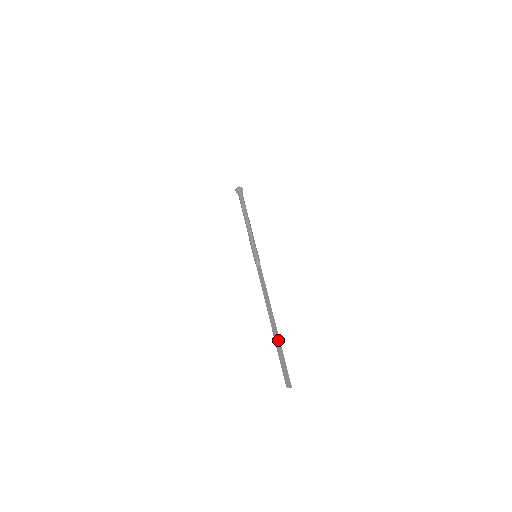
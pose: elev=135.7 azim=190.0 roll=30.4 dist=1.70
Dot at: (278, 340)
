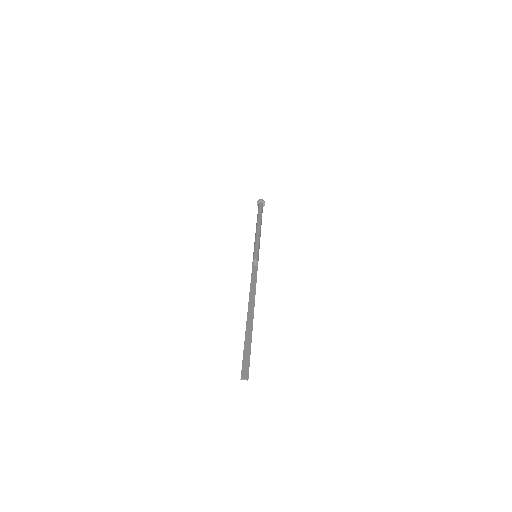
Dot at: (250, 332)
